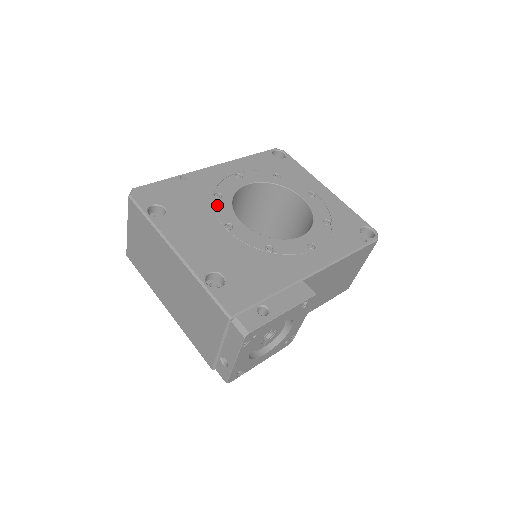
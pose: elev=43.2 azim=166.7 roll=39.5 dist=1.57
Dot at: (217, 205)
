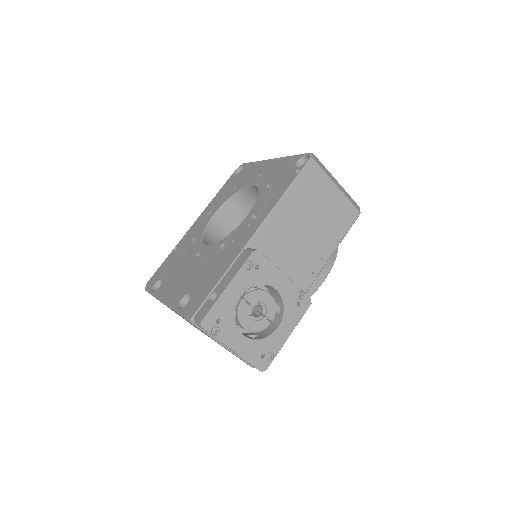
Dot at: (193, 248)
